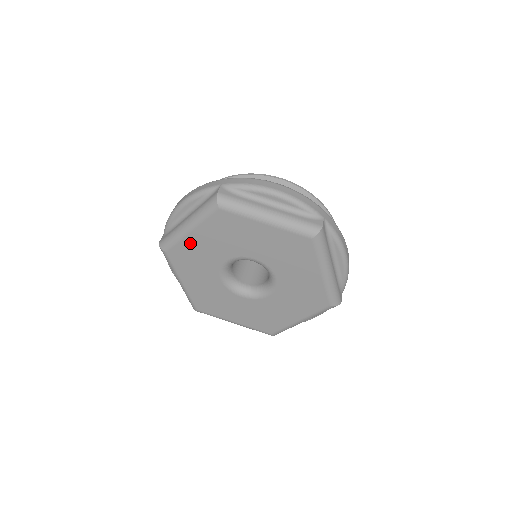
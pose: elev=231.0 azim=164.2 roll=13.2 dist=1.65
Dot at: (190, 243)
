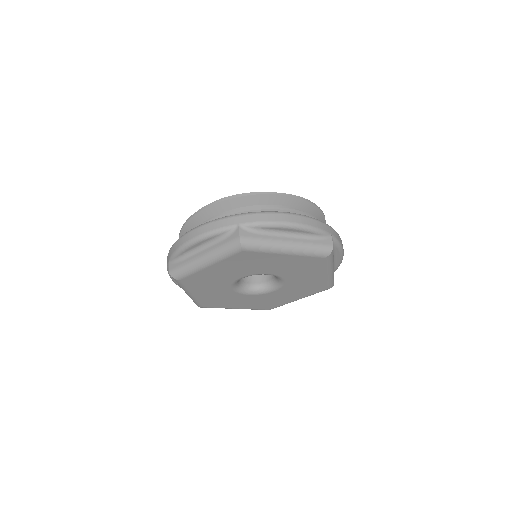
Dot at: (202, 297)
